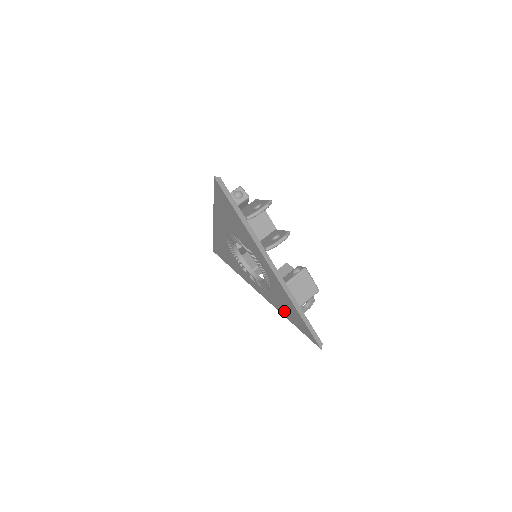
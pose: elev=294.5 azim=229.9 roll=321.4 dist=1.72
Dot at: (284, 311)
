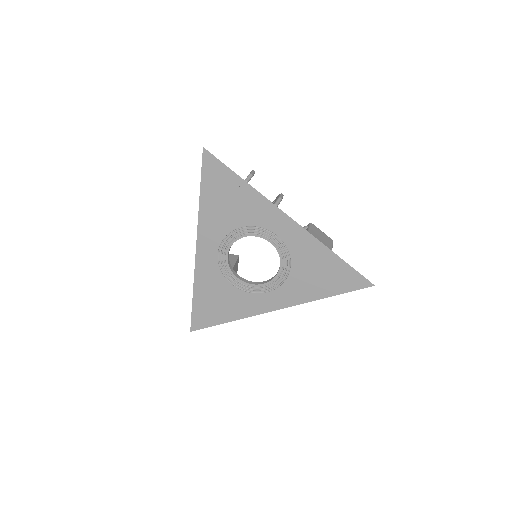
Dot at: (315, 288)
